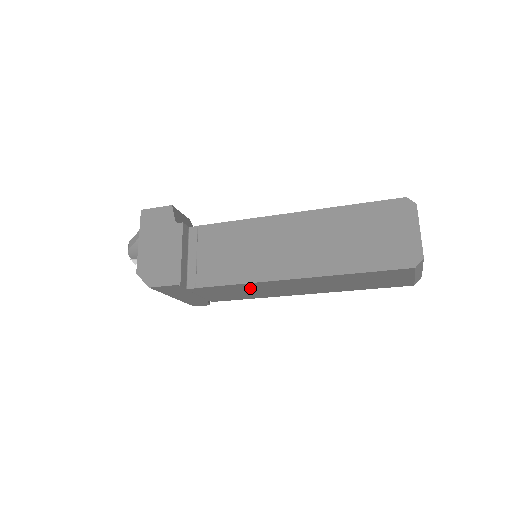
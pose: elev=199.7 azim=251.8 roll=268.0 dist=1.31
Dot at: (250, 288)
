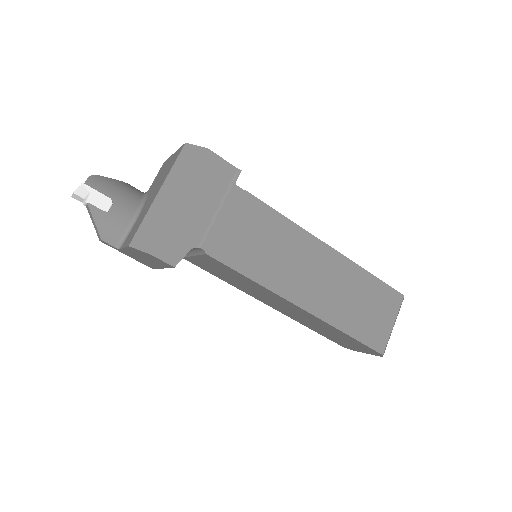
Dot at: (280, 238)
